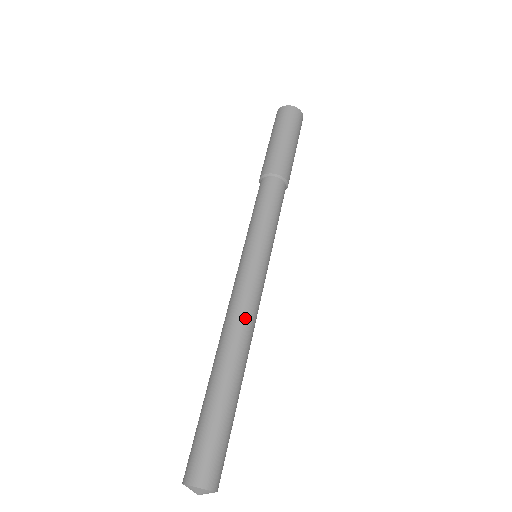
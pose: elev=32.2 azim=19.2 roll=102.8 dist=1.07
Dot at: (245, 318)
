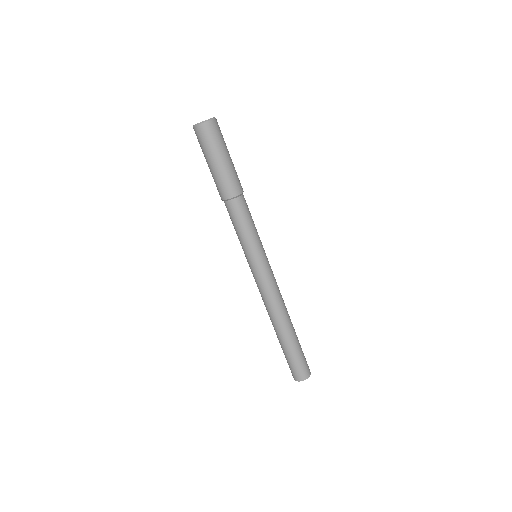
Dot at: (279, 299)
